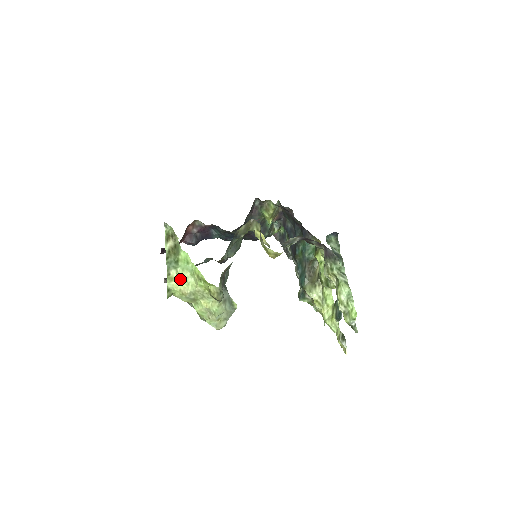
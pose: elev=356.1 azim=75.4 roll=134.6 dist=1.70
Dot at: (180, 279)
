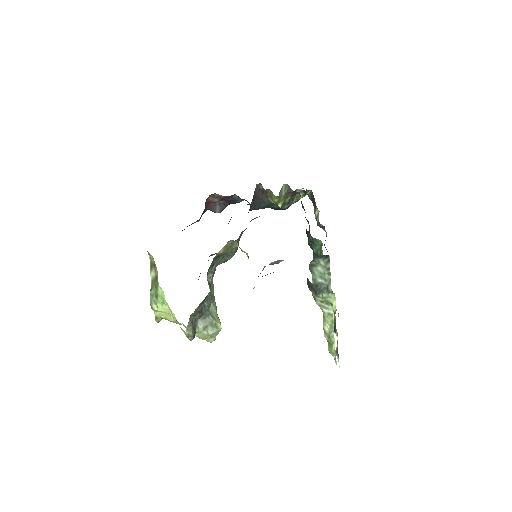
Dot at: (162, 311)
